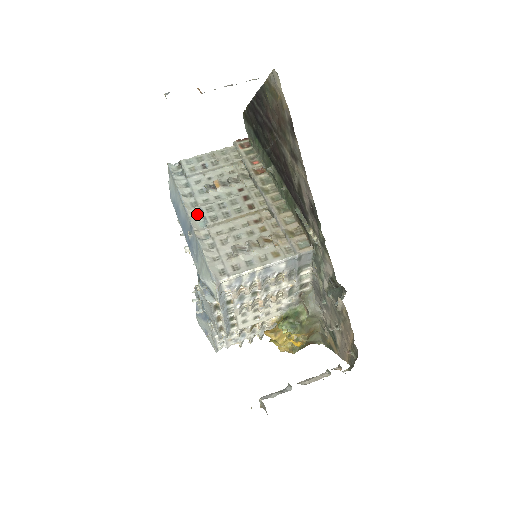
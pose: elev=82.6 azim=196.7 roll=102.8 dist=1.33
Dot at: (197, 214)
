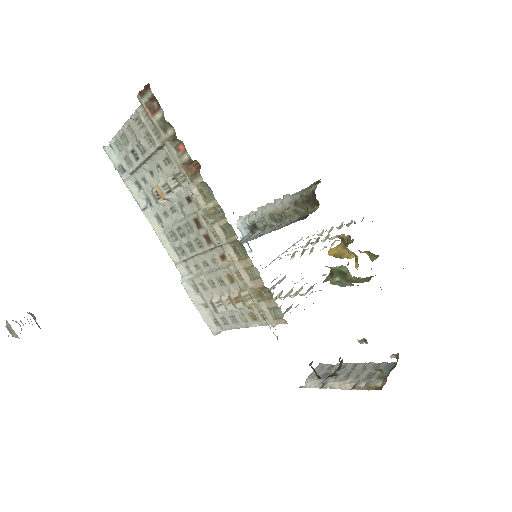
Dot at: occluded
